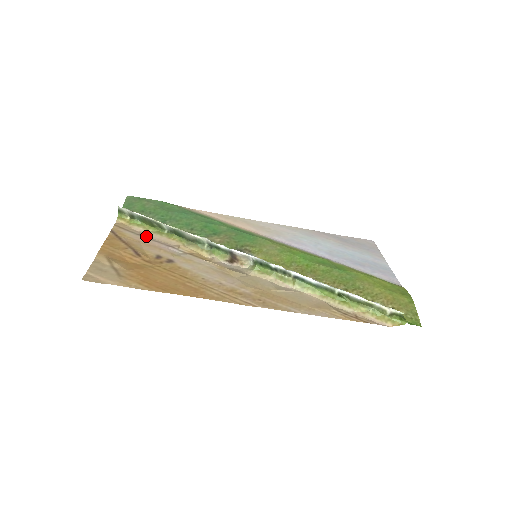
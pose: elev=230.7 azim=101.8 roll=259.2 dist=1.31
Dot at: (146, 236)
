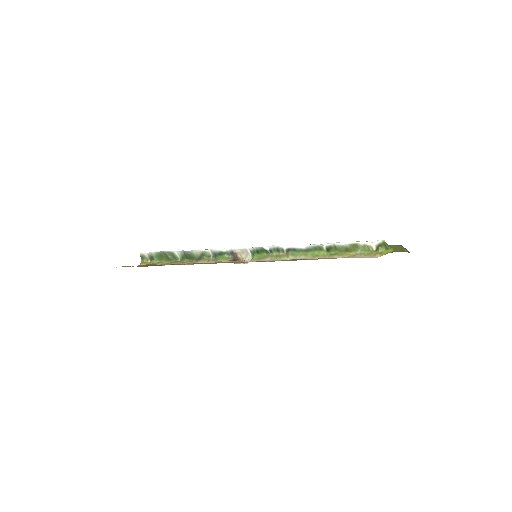
Dot at: occluded
